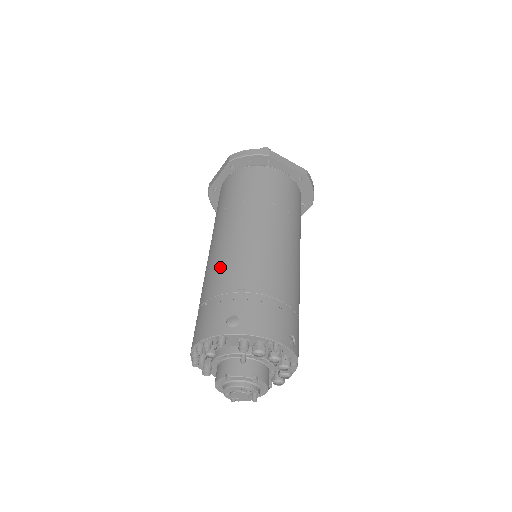
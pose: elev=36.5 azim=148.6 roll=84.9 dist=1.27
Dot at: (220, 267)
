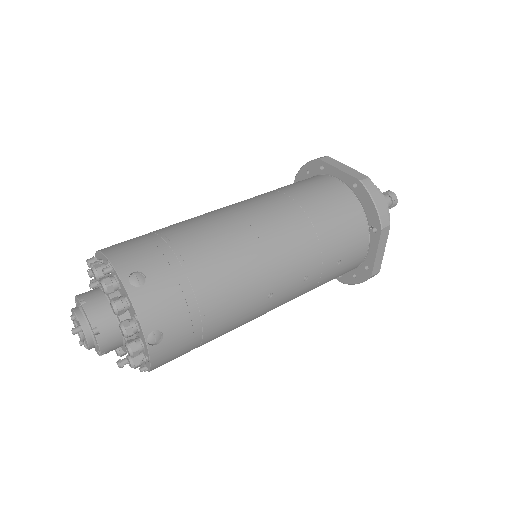
Dot at: occluded
